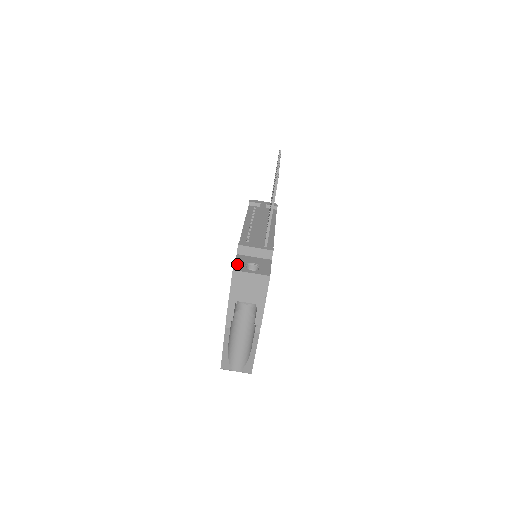
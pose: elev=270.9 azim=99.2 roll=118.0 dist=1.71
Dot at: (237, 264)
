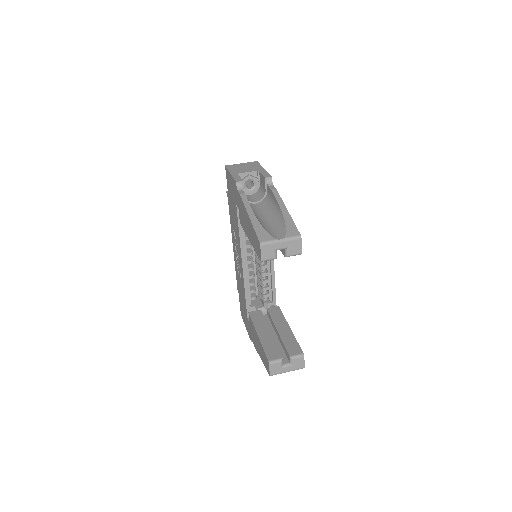
Dot at: occluded
